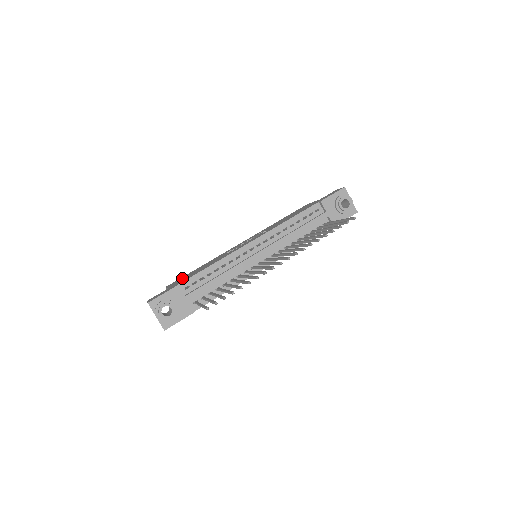
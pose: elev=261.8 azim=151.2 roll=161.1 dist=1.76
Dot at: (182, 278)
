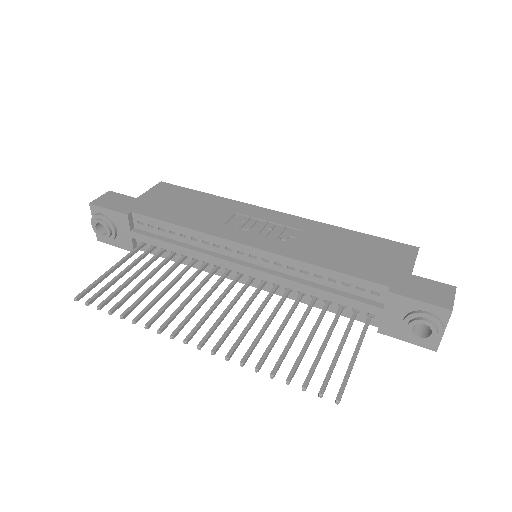
Dot at: (171, 194)
